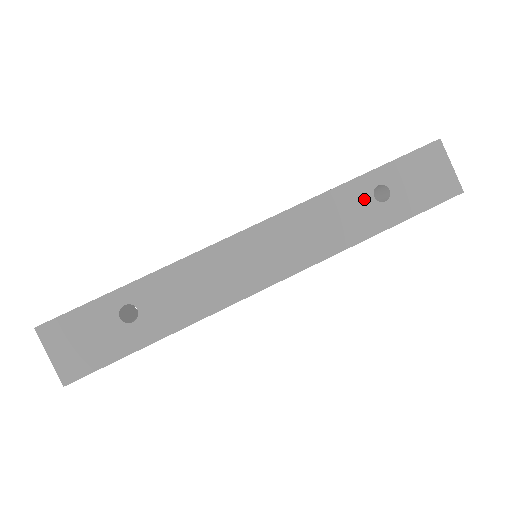
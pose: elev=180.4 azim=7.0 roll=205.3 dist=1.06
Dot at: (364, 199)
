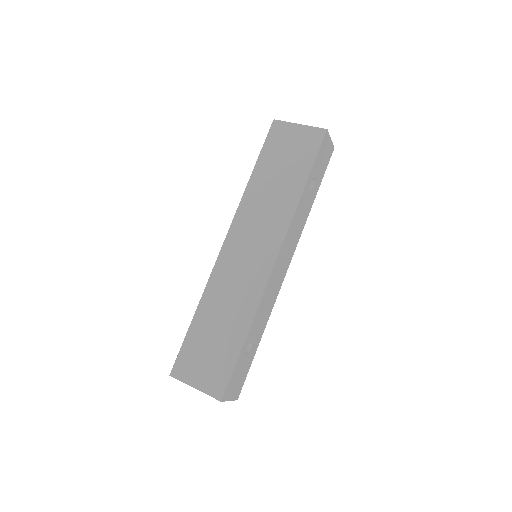
Dot at: (308, 194)
